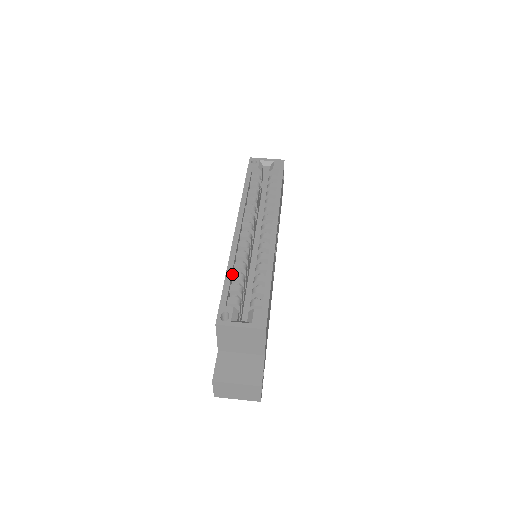
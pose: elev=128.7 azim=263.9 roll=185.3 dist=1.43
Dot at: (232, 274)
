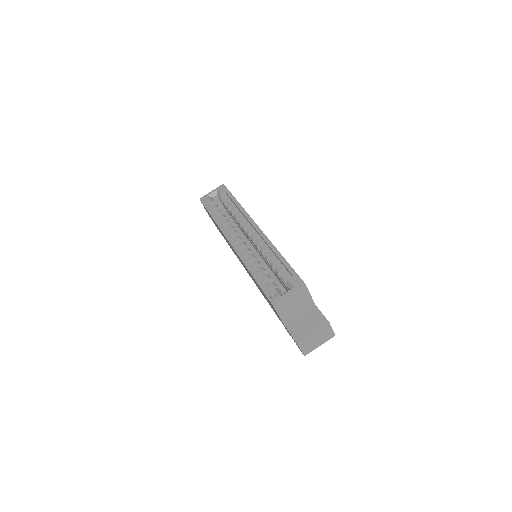
Dot at: occluded
